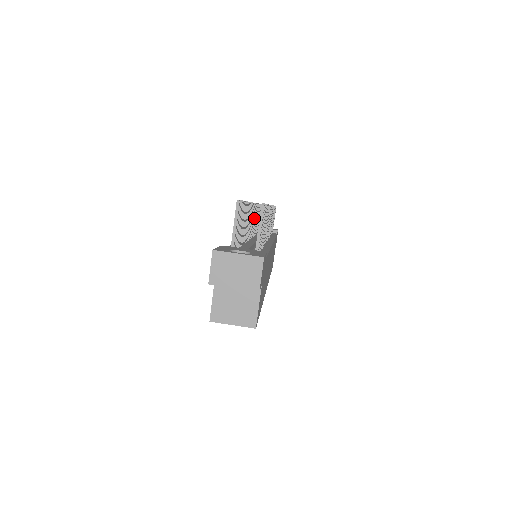
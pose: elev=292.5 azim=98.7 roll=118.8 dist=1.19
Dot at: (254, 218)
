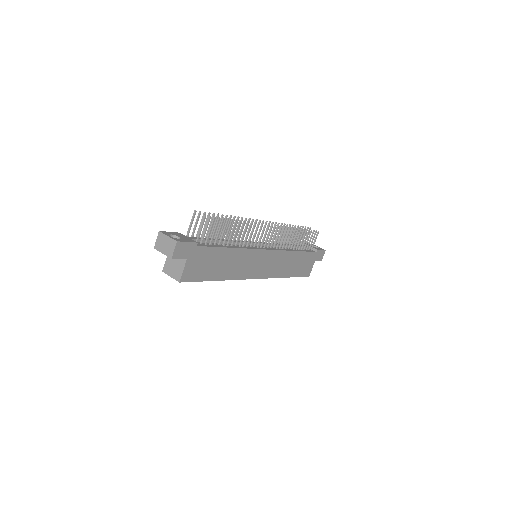
Dot at: occluded
